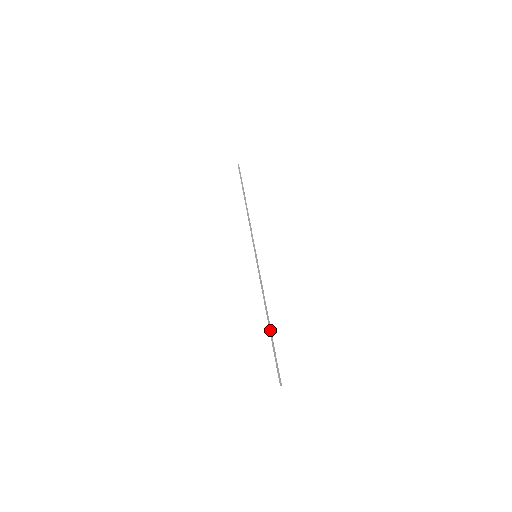
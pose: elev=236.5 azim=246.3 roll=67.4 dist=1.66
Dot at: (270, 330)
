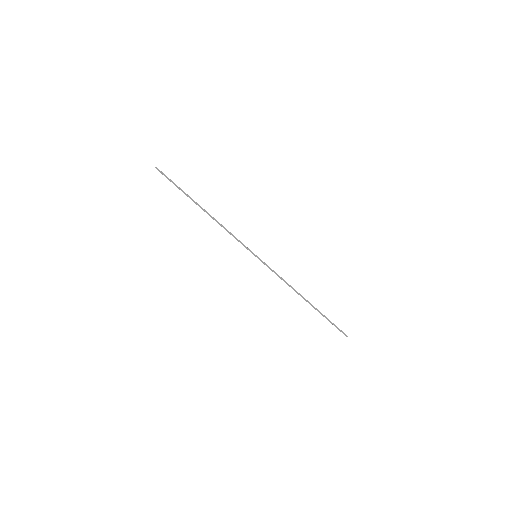
Dot at: occluded
